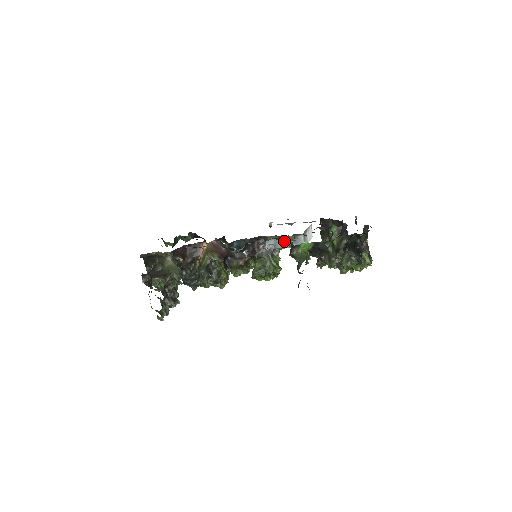
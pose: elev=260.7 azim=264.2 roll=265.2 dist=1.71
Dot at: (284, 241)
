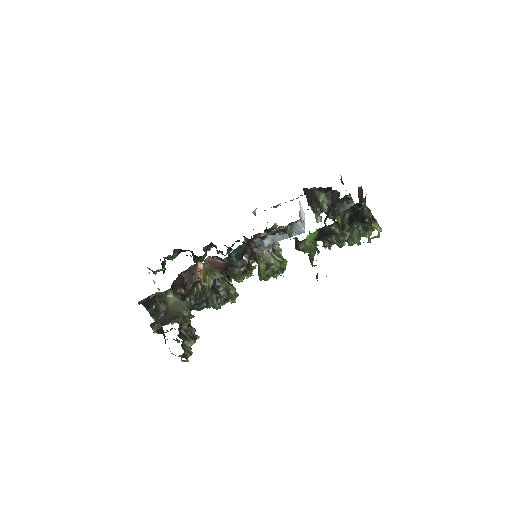
Dot at: occluded
